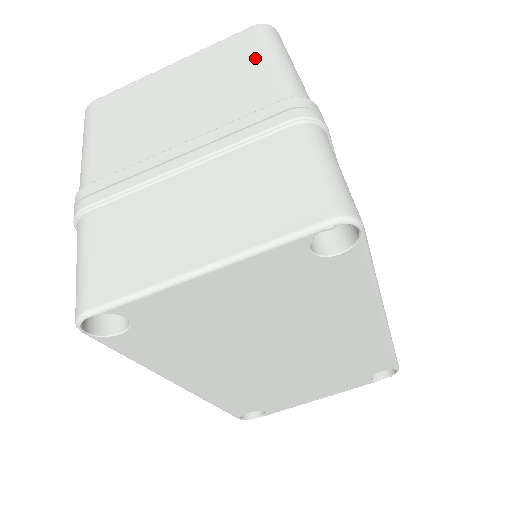
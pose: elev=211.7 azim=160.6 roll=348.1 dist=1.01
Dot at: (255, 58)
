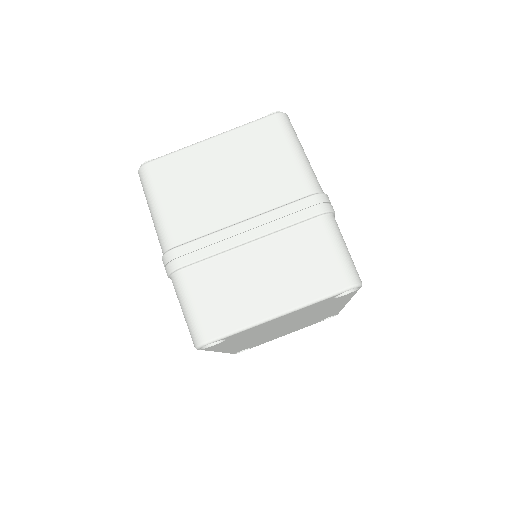
Dot at: (281, 150)
